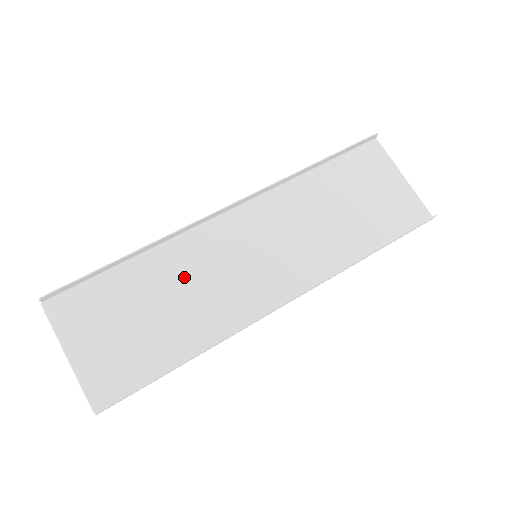
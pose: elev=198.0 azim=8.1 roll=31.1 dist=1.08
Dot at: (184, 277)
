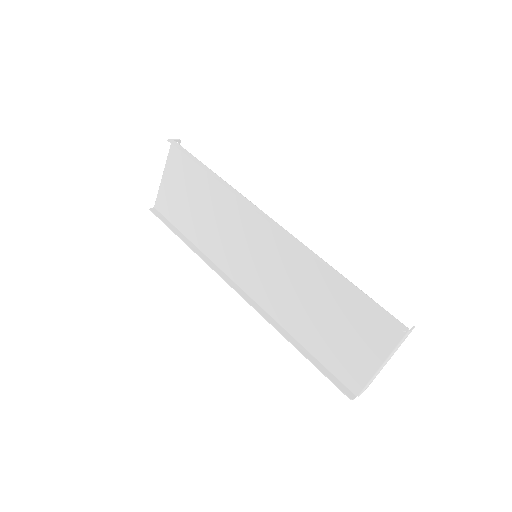
Dot at: (222, 214)
